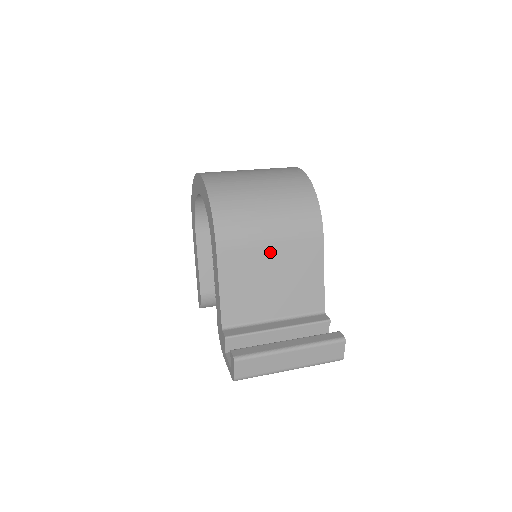
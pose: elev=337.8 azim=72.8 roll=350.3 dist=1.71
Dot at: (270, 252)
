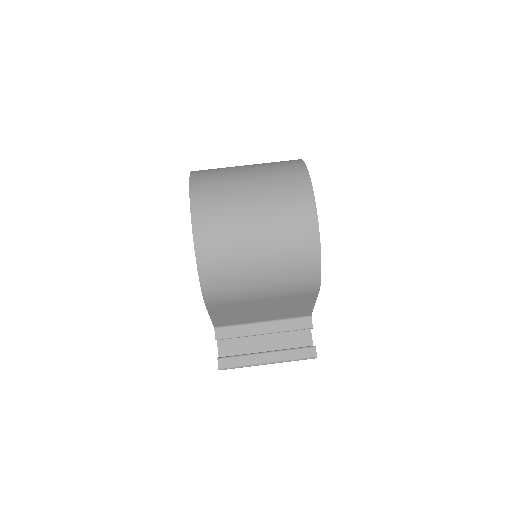
Dot at: (260, 302)
